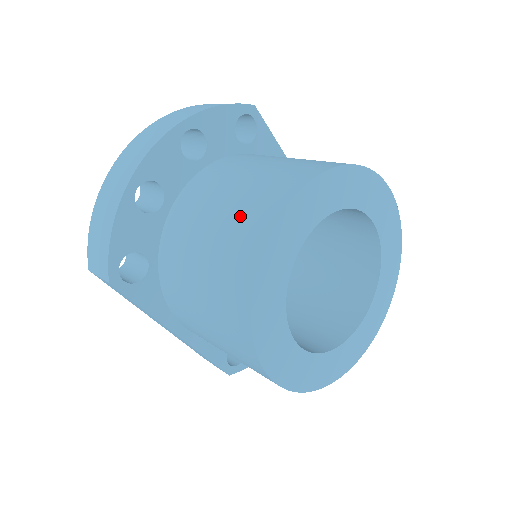
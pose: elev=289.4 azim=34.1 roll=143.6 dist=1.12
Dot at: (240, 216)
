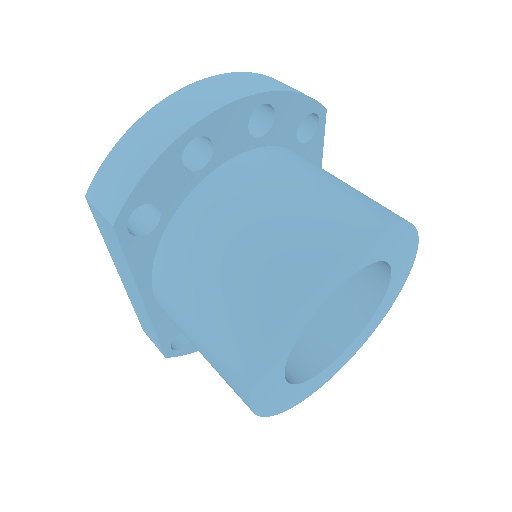
Dot at: (298, 227)
